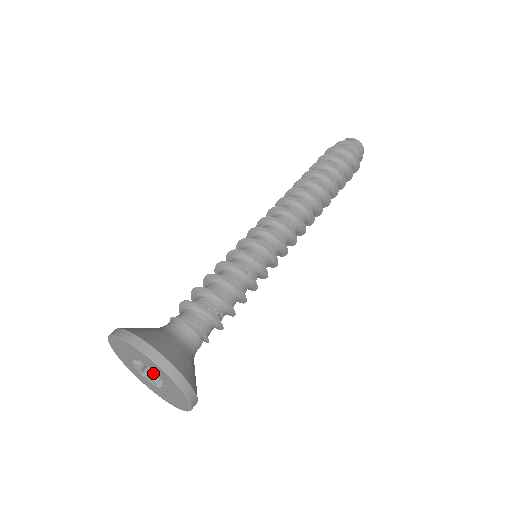
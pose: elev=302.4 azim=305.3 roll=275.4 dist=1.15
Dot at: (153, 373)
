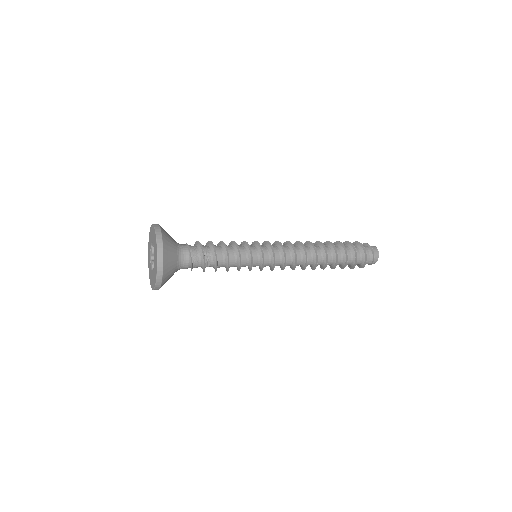
Dot at: occluded
